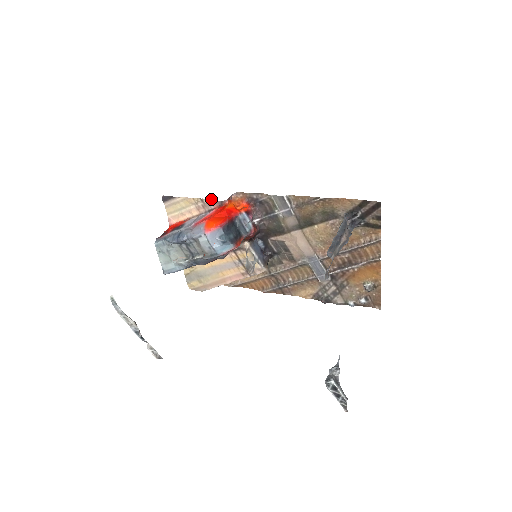
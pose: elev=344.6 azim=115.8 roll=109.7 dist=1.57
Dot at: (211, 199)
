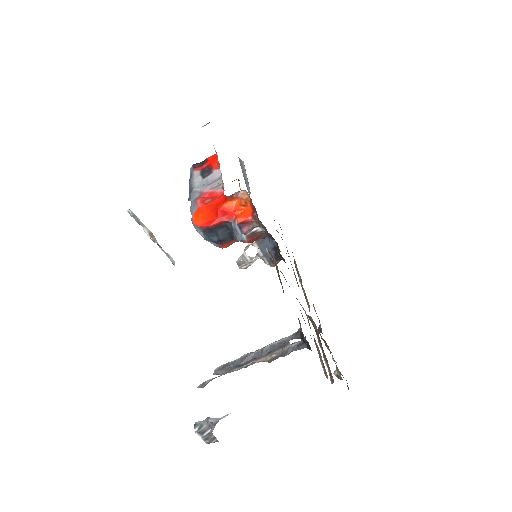
Dot at: occluded
